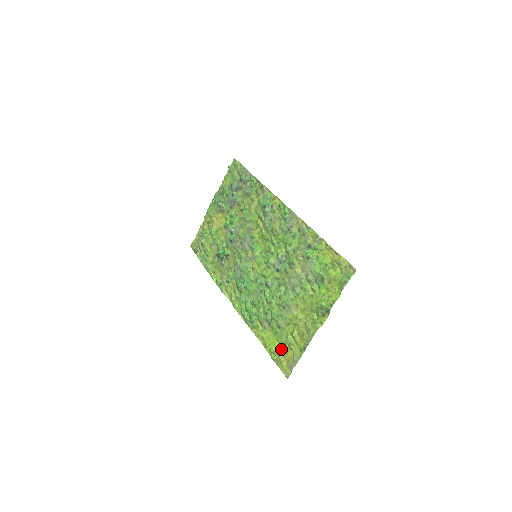
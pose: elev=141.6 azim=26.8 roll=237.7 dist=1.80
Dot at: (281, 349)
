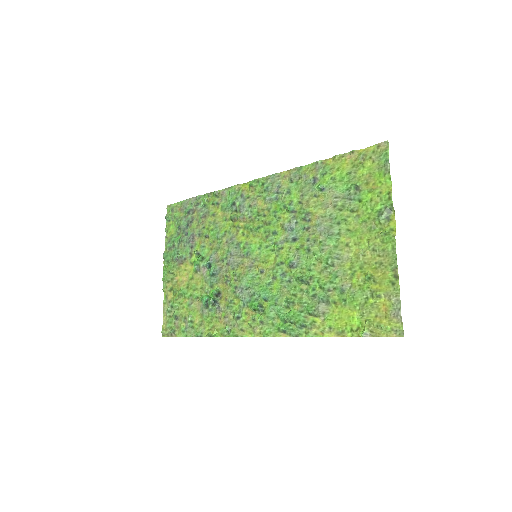
Dot at: (366, 311)
